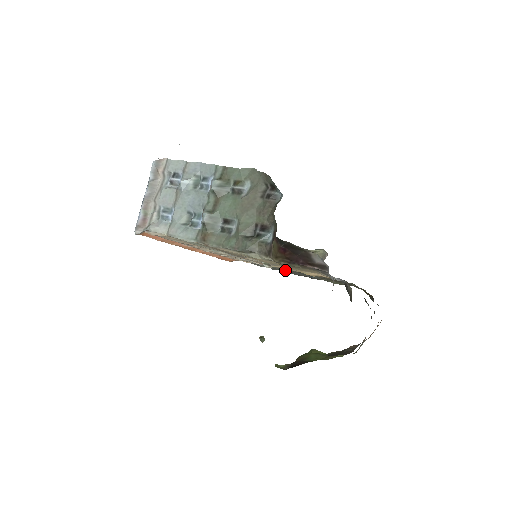
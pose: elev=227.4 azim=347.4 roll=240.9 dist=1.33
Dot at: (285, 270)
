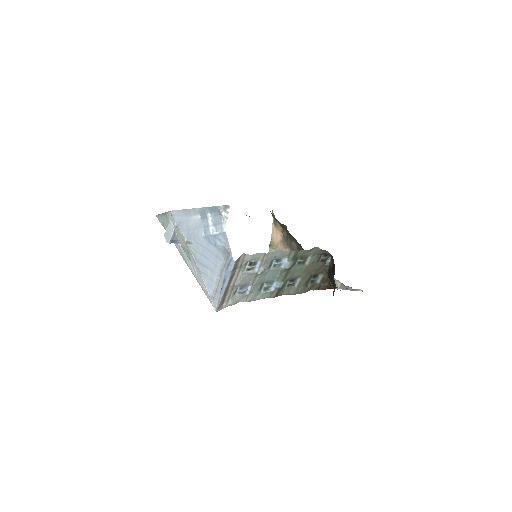
Dot at: occluded
